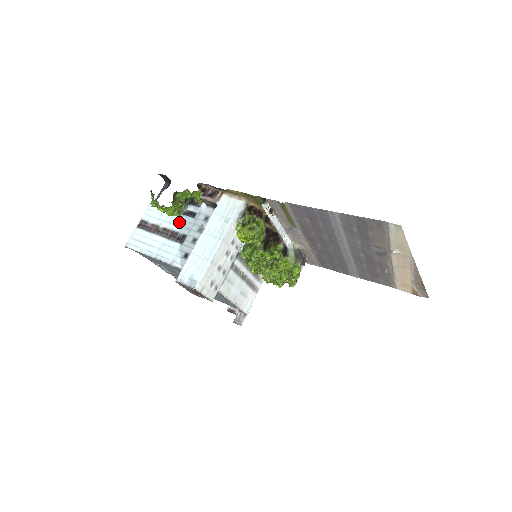
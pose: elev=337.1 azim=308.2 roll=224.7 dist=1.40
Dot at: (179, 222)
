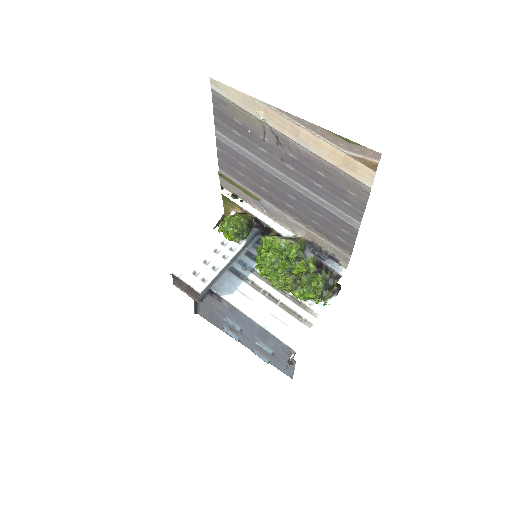
Dot at: occluded
